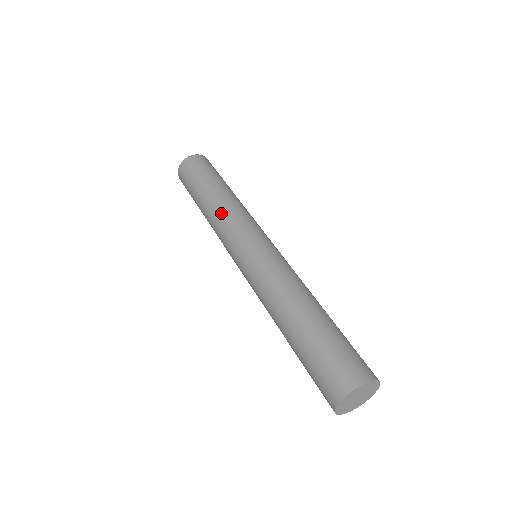
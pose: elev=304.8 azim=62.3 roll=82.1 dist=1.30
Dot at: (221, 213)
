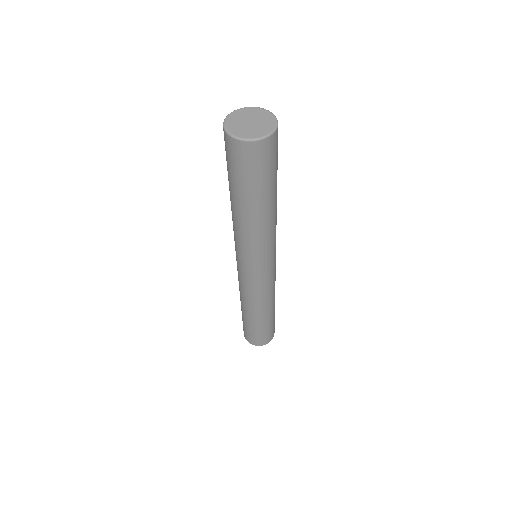
Dot at: (244, 236)
